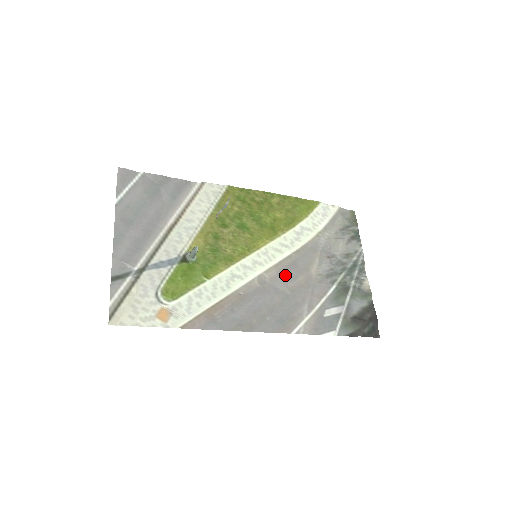
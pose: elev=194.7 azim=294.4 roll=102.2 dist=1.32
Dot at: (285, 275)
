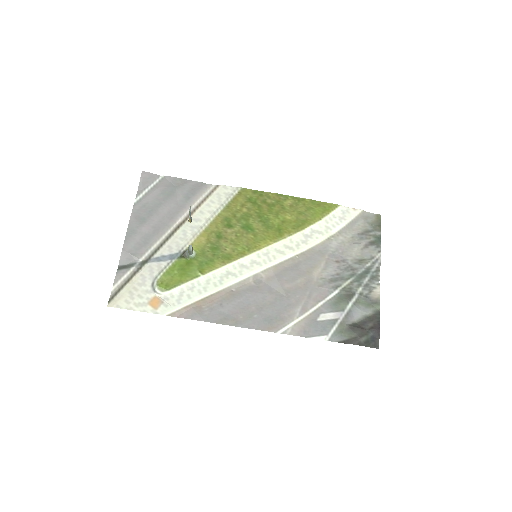
Dot at: (283, 276)
